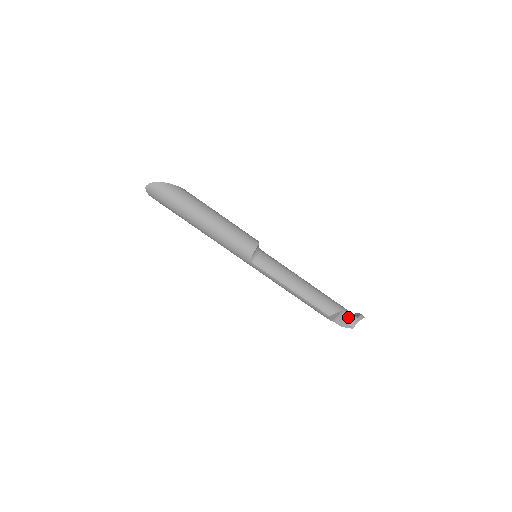
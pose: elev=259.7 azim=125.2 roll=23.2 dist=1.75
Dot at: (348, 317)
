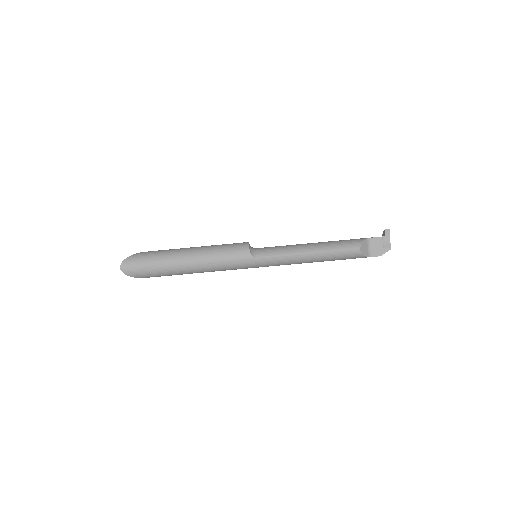
Dot at: (377, 241)
